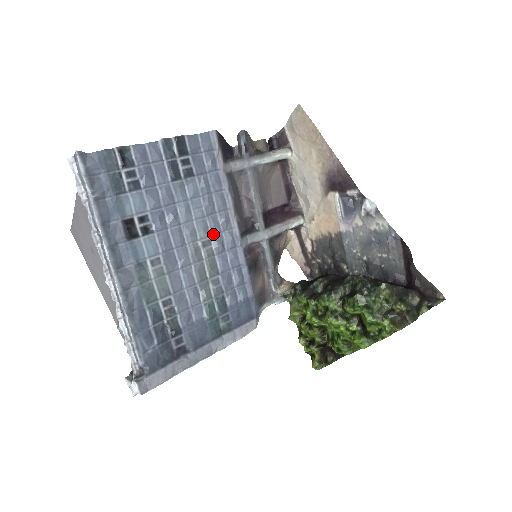
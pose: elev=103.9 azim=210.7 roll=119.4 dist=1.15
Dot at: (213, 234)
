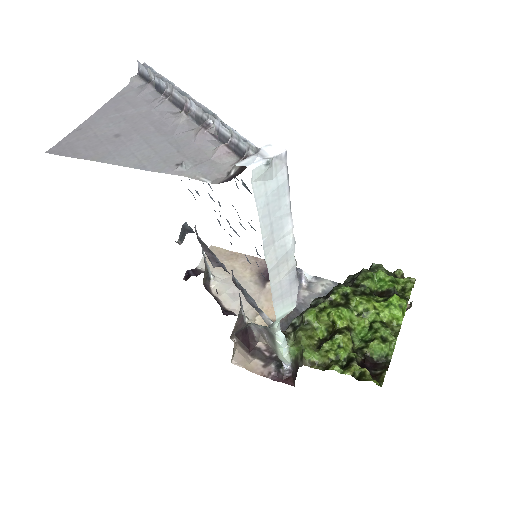
Dot at: occluded
